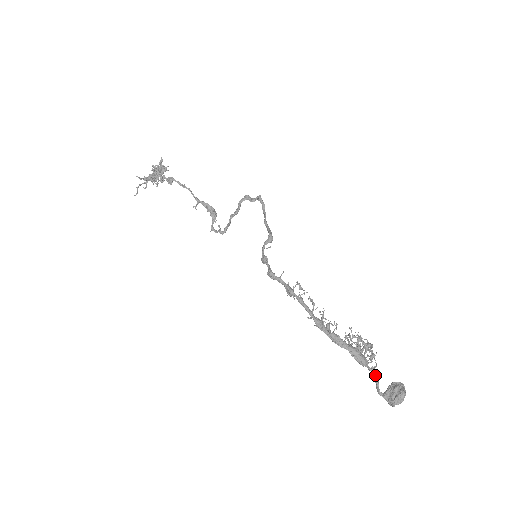
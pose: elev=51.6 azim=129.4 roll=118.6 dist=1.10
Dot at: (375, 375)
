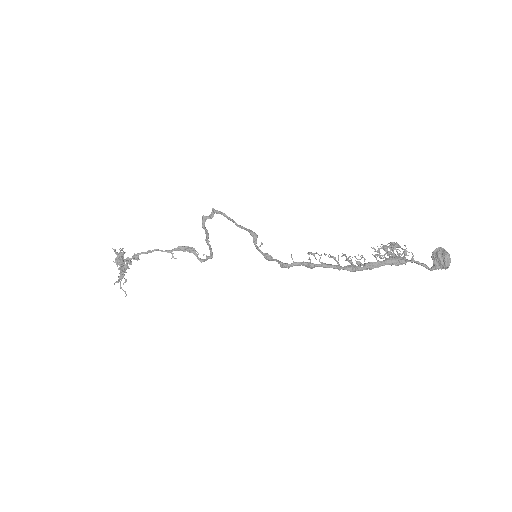
Dot at: (418, 262)
